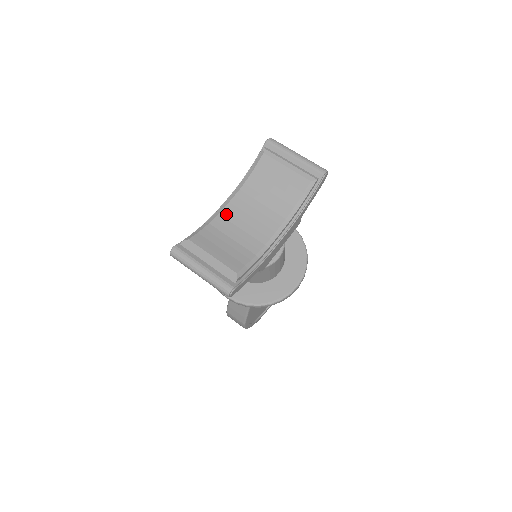
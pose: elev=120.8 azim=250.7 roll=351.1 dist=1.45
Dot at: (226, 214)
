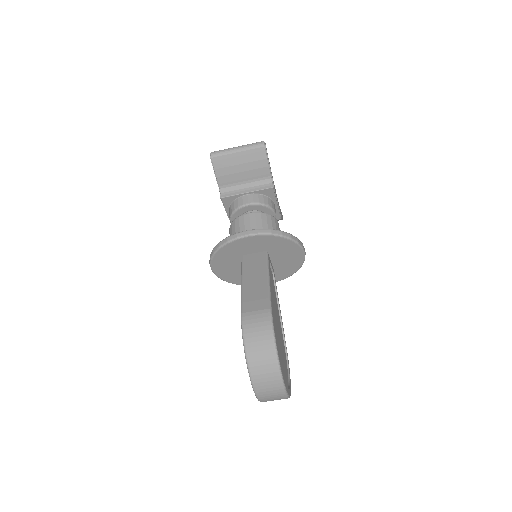
Dot at: occluded
